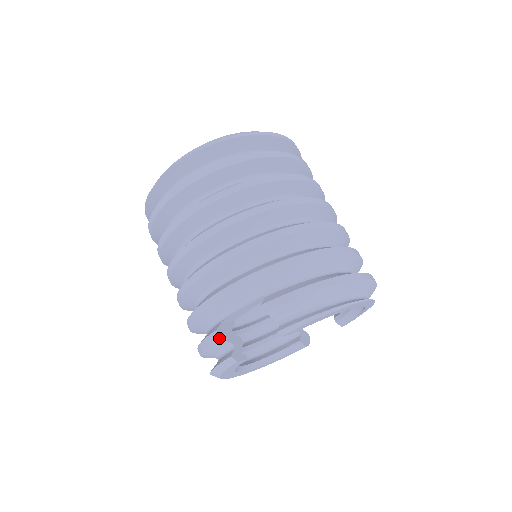
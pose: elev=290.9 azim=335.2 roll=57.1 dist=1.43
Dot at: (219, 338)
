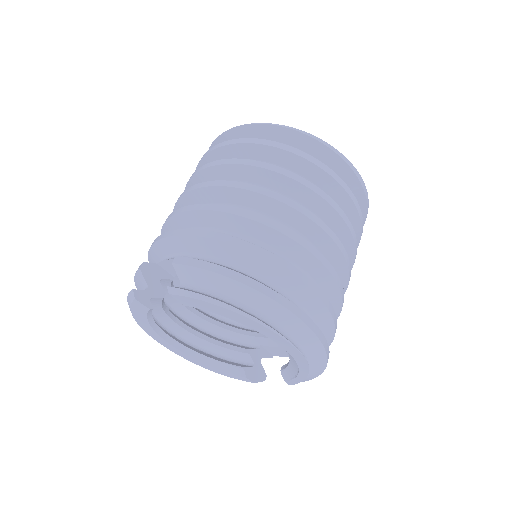
Dot at: (139, 270)
